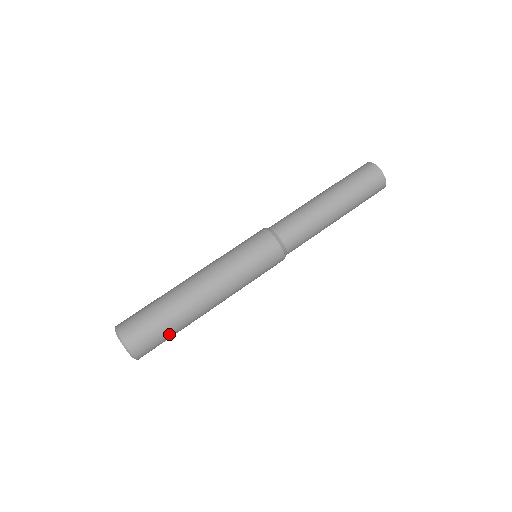
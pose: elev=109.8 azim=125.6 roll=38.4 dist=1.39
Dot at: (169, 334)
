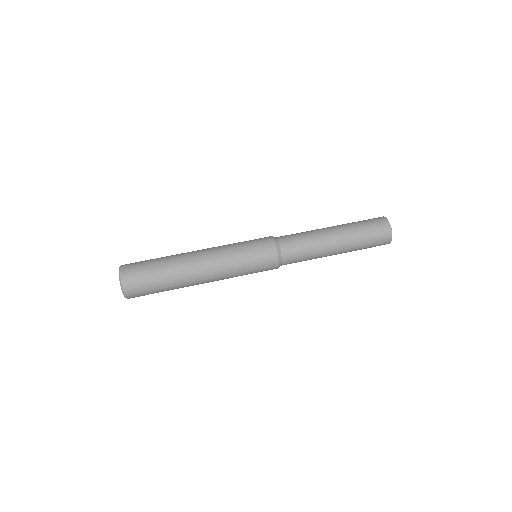
Dot at: (156, 276)
